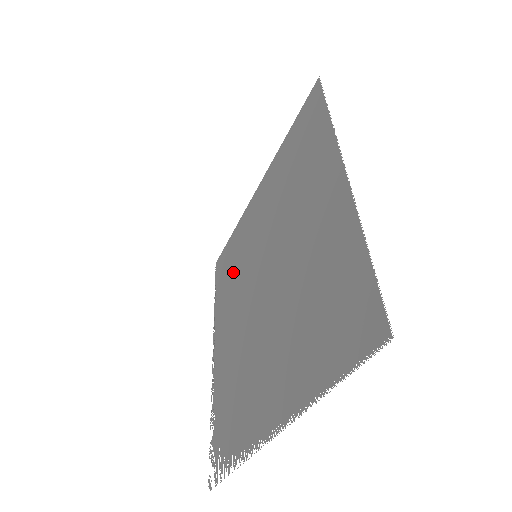
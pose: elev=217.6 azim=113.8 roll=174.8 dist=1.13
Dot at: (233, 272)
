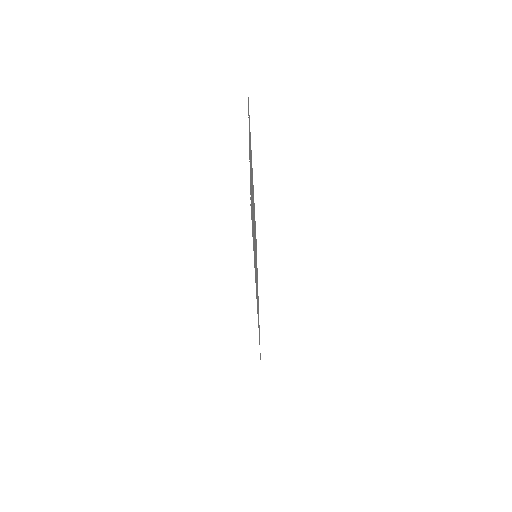
Dot at: occluded
